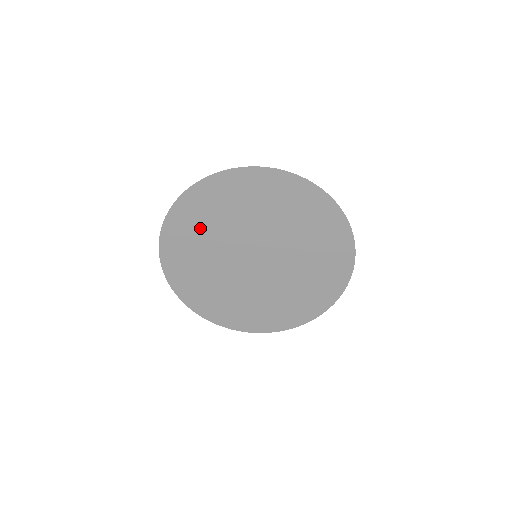
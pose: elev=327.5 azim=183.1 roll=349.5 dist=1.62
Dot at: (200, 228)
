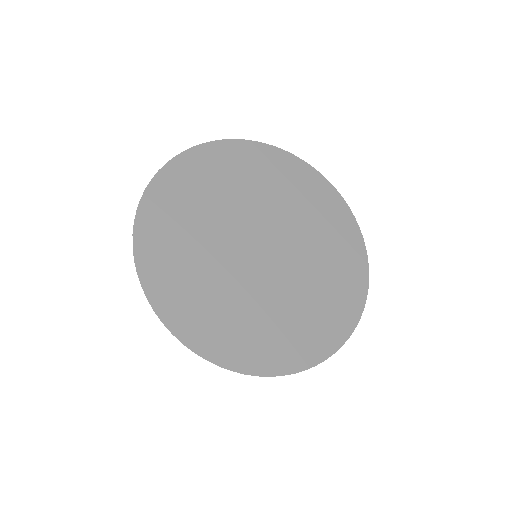
Dot at: (194, 198)
